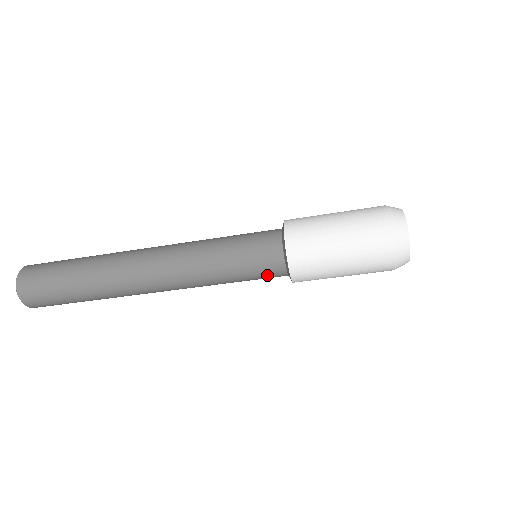
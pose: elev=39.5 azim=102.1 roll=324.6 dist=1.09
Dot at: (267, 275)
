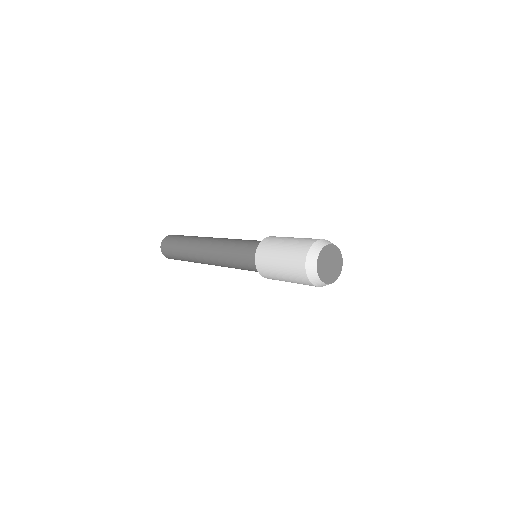
Dot at: occluded
